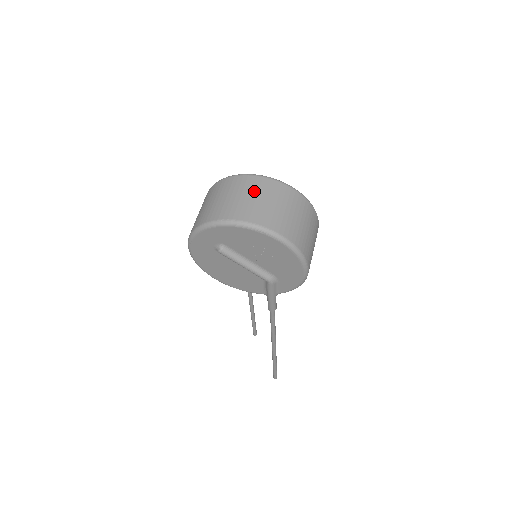
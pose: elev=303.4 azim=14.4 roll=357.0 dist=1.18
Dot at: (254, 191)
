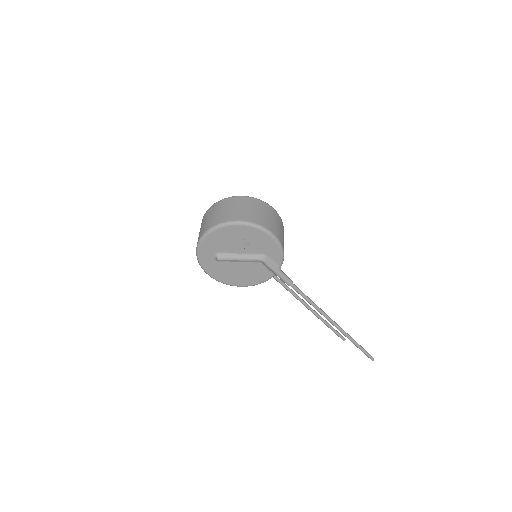
Dot at: (213, 212)
